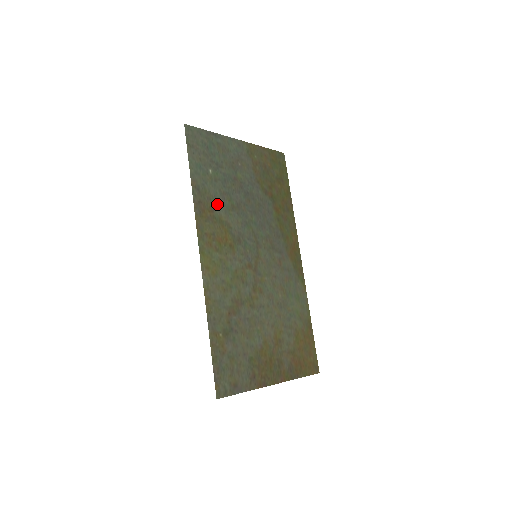
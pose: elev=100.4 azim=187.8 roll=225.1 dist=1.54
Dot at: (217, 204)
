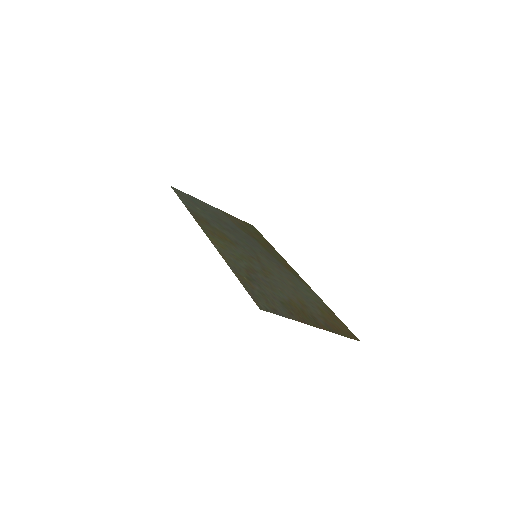
Dot at: (210, 222)
